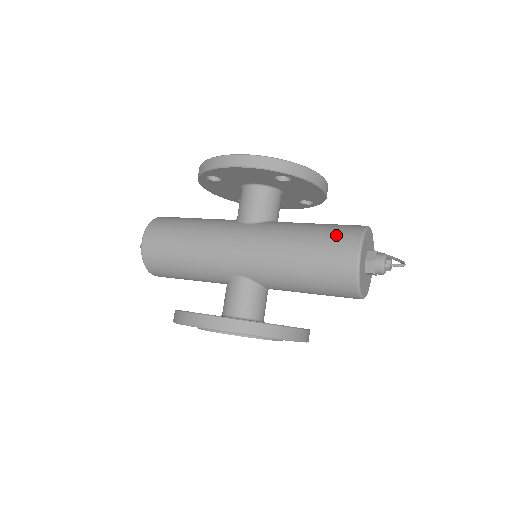
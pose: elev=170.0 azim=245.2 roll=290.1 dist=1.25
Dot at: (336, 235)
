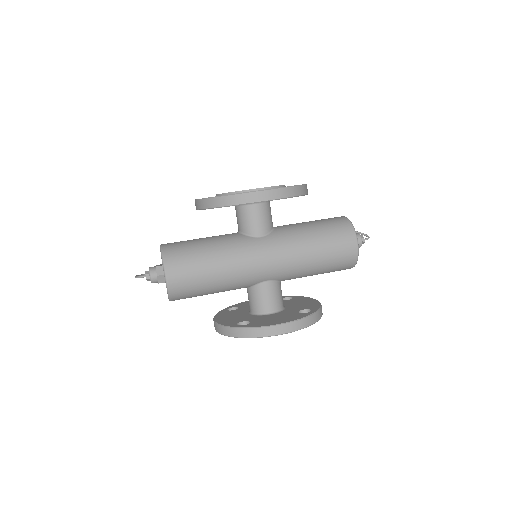
Dot at: (337, 233)
